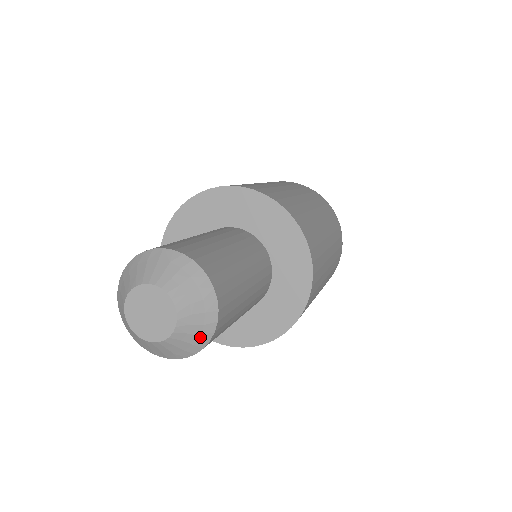
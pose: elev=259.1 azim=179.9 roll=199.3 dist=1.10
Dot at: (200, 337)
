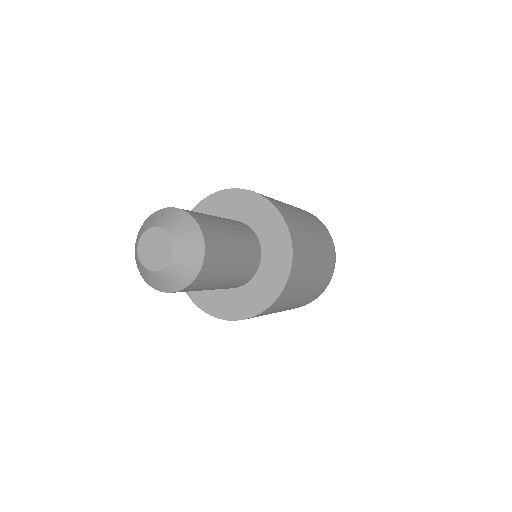
Dot at: (194, 262)
